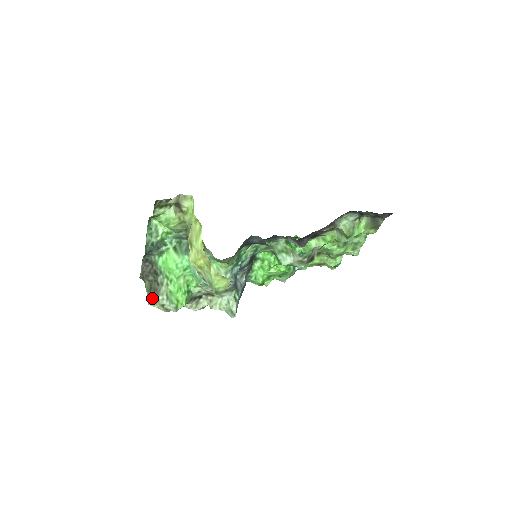
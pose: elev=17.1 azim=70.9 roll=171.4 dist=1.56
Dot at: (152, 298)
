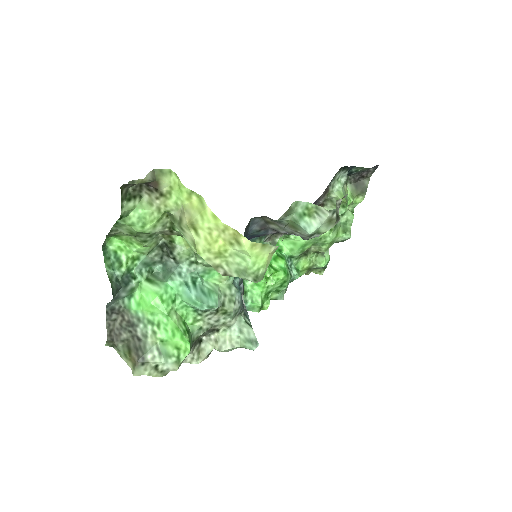
Dot at: (137, 362)
